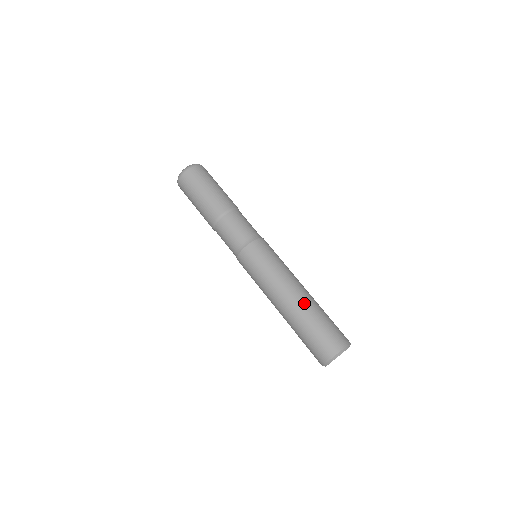
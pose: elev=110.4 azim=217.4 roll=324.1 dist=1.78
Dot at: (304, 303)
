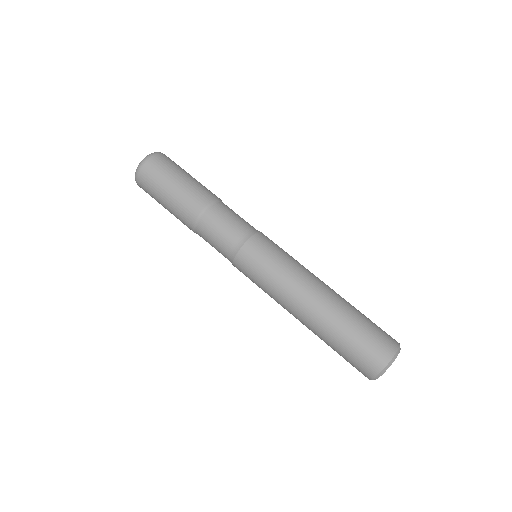
Dot at: (339, 298)
